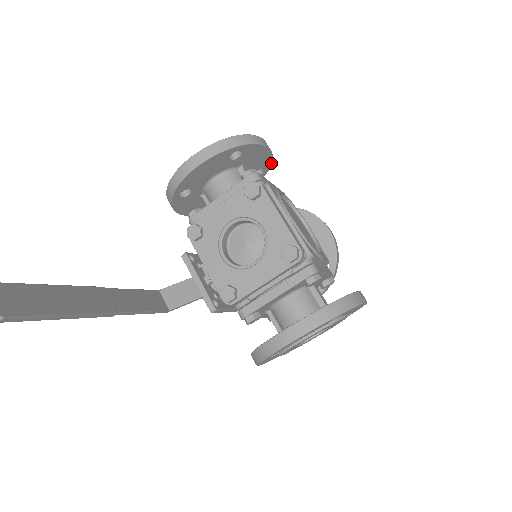
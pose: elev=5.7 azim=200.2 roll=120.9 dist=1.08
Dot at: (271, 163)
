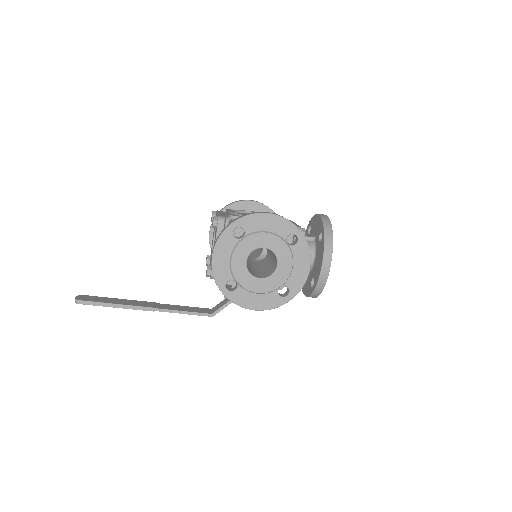
Dot at: (271, 210)
